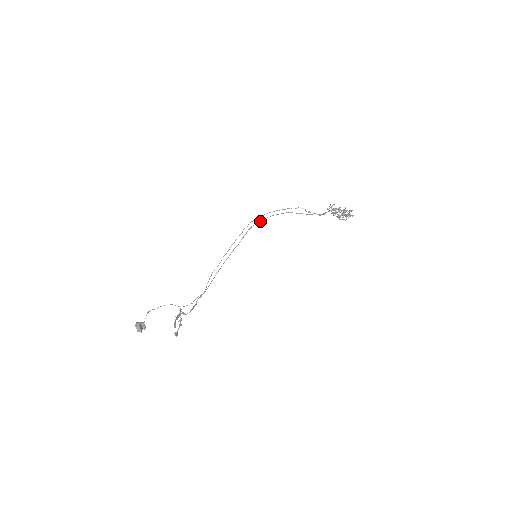
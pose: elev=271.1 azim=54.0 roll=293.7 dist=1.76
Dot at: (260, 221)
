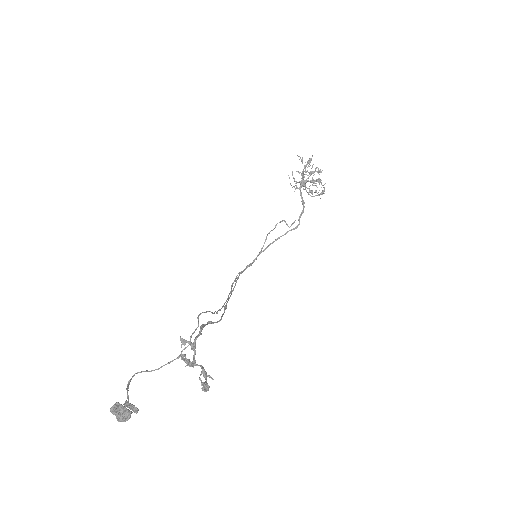
Dot at: (249, 265)
